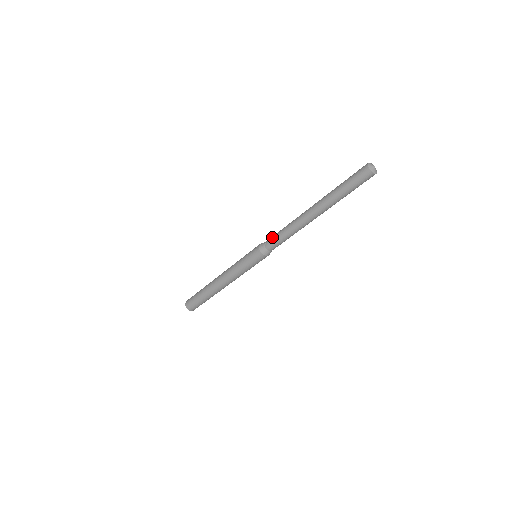
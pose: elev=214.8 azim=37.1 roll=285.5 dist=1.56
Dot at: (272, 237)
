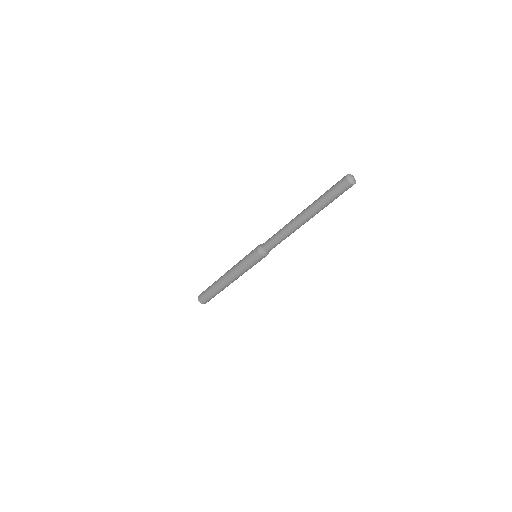
Dot at: (269, 244)
